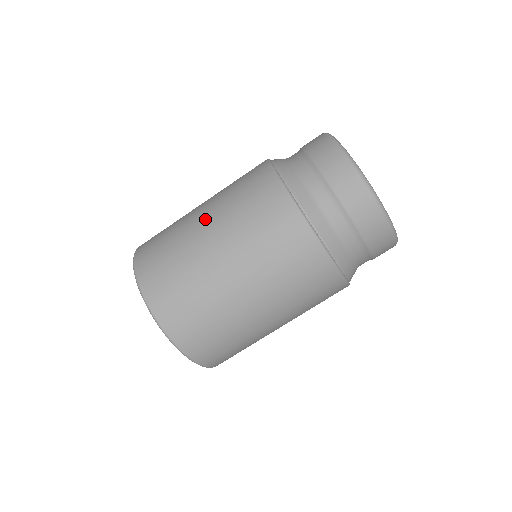
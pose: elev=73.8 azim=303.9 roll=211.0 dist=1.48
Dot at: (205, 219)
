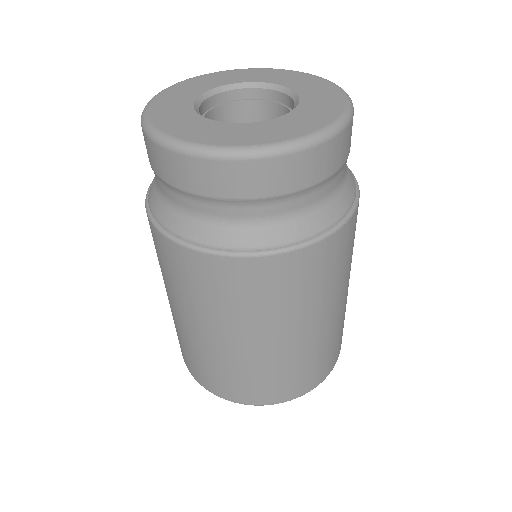
Dot at: (249, 341)
